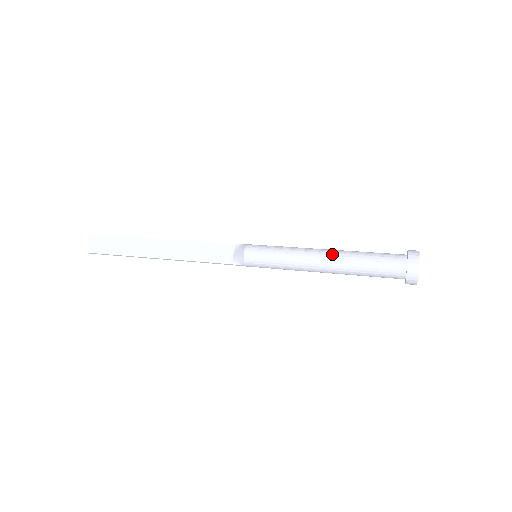
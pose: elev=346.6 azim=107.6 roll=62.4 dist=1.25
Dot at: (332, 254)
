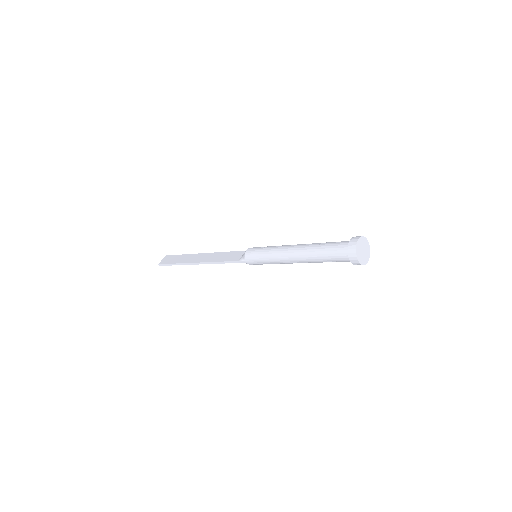
Dot at: (303, 244)
